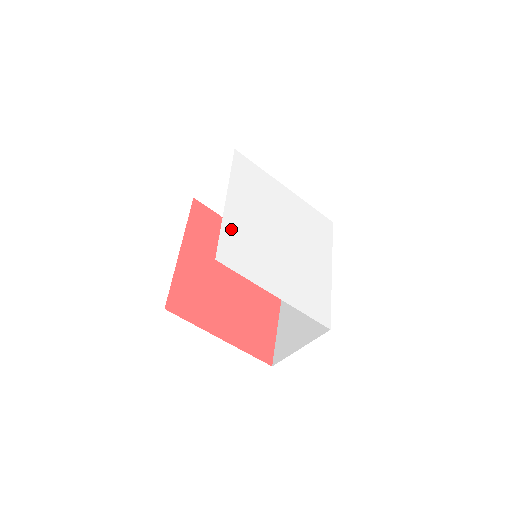
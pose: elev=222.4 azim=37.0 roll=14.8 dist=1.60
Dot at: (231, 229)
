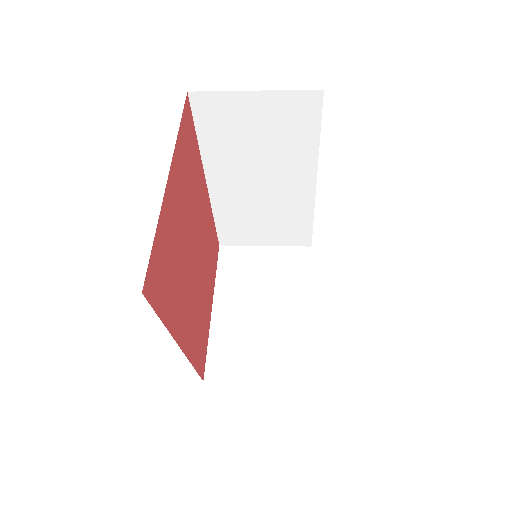
Dot at: occluded
